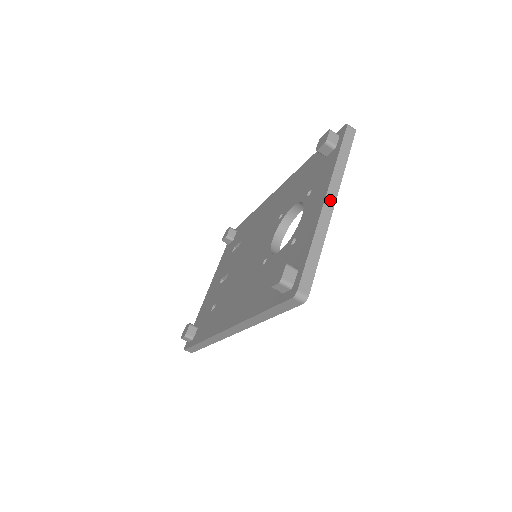
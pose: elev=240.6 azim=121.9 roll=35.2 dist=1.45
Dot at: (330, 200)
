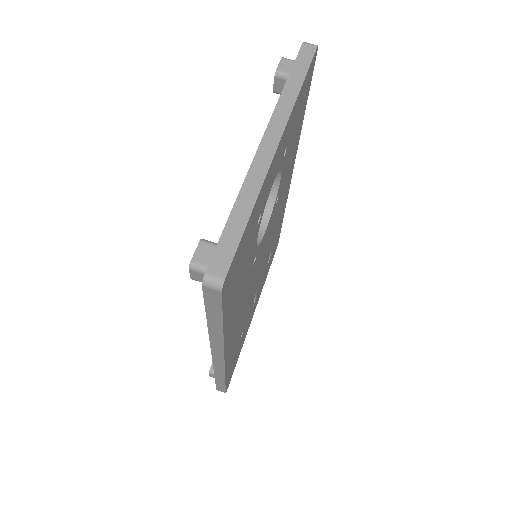
Dot at: (270, 140)
